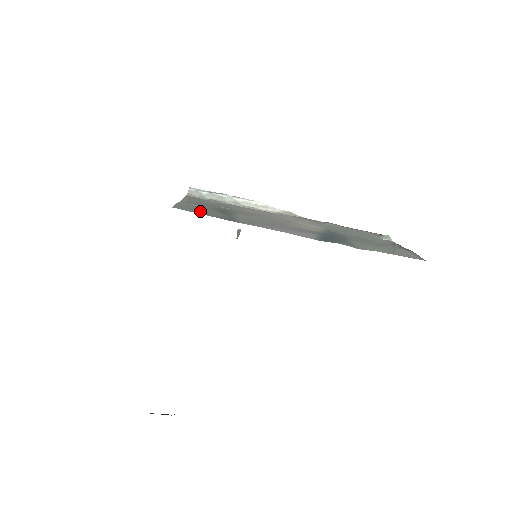
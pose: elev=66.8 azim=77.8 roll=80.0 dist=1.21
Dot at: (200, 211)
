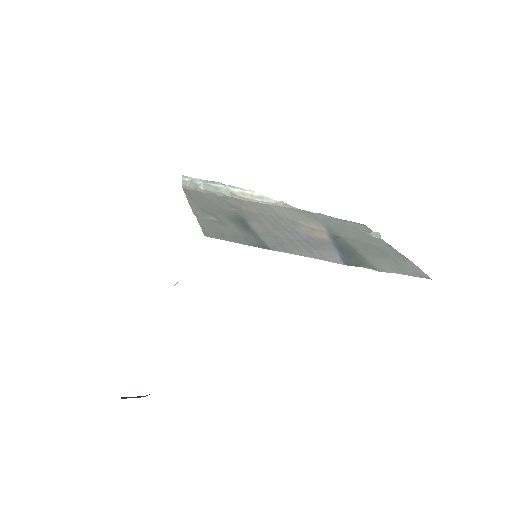
Dot at: (228, 234)
